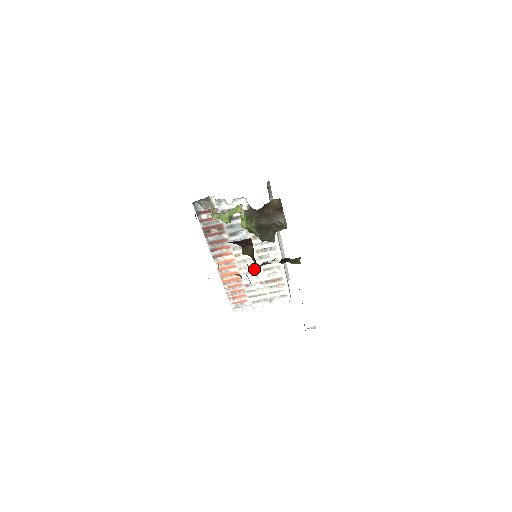
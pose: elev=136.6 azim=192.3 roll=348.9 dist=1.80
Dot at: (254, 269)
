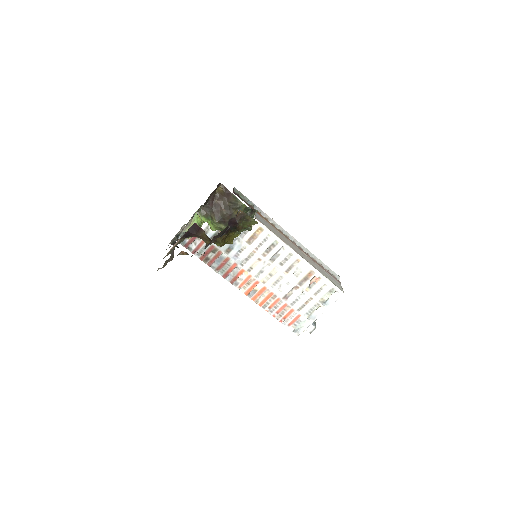
Dot at: (277, 276)
